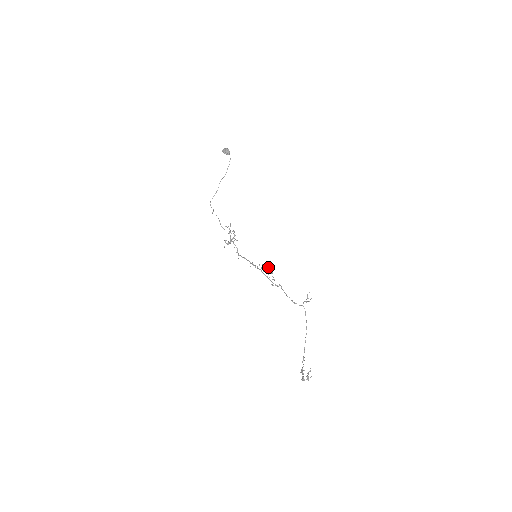
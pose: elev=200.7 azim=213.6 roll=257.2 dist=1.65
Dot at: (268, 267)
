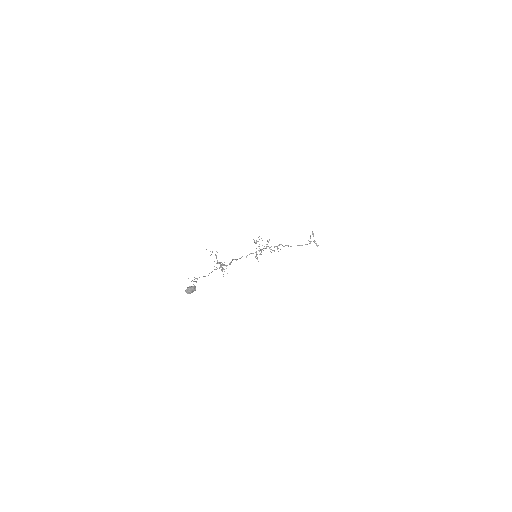
Dot at: occluded
